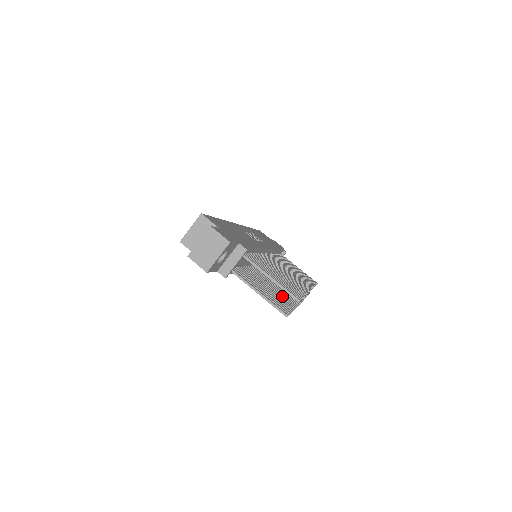
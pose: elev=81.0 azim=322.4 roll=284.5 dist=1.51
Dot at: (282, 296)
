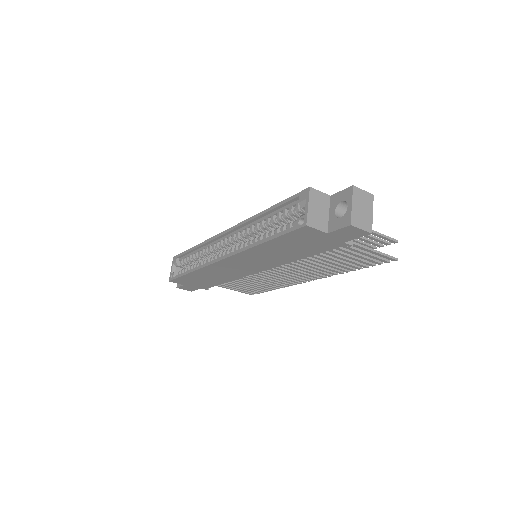
Dot at: (335, 266)
